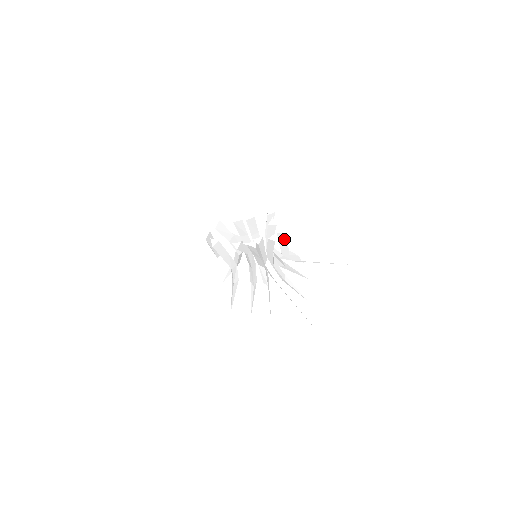
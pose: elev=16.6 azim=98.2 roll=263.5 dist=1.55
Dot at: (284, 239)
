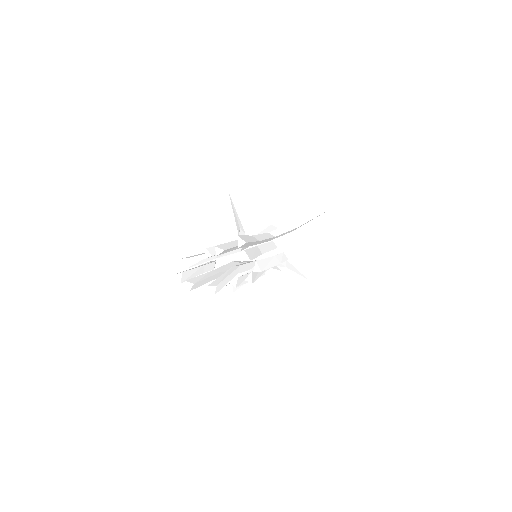
Dot at: (267, 268)
